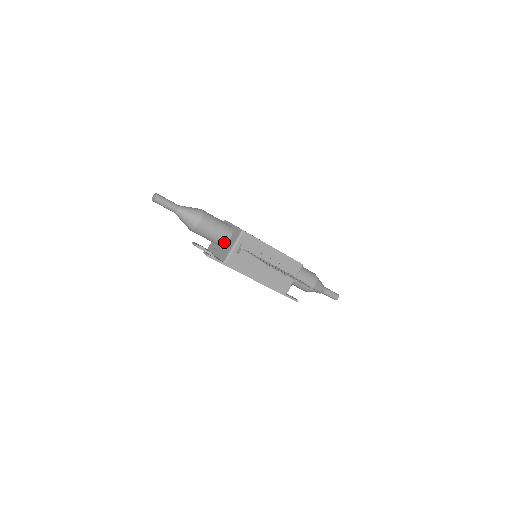
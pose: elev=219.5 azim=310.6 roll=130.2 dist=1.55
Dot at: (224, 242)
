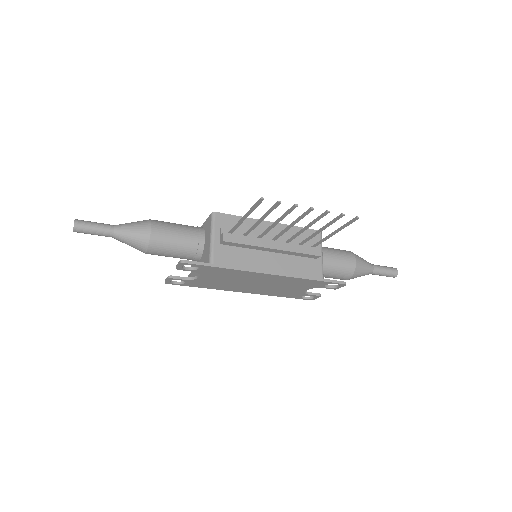
Dot at: (199, 246)
